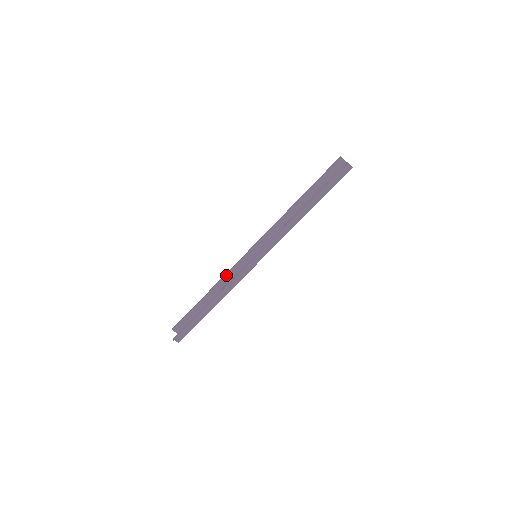
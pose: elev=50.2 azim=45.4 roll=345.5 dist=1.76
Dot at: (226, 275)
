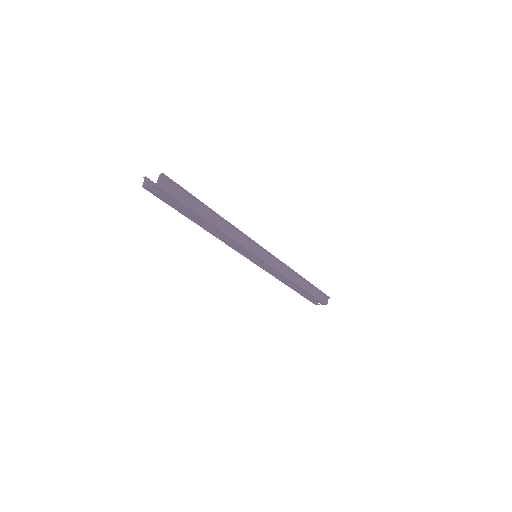
Dot at: occluded
